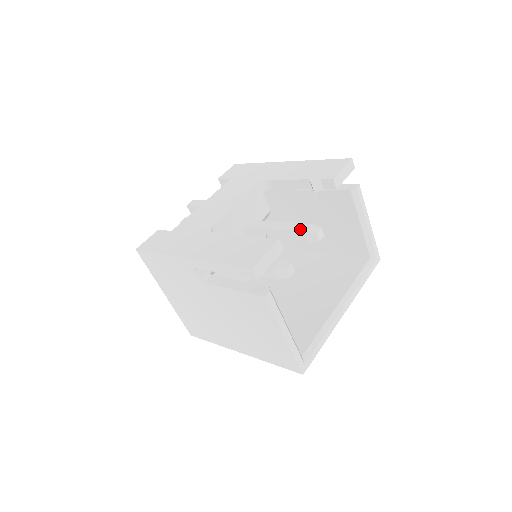
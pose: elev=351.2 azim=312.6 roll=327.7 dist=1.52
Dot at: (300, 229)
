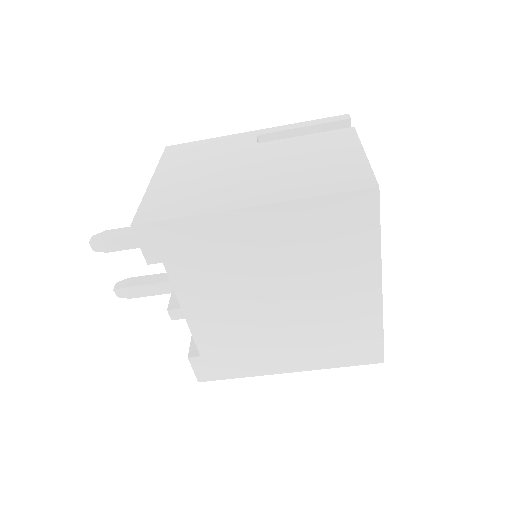
Dot at: occluded
